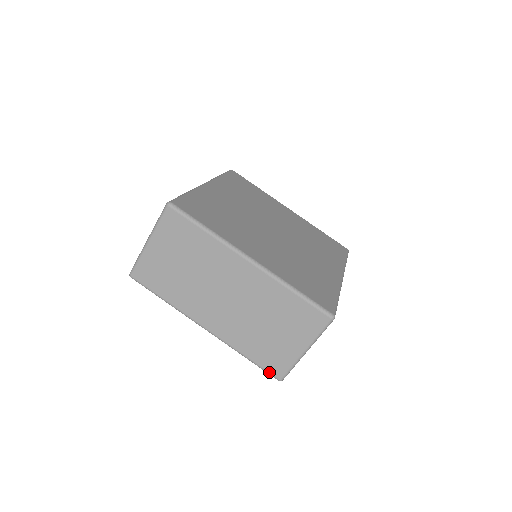
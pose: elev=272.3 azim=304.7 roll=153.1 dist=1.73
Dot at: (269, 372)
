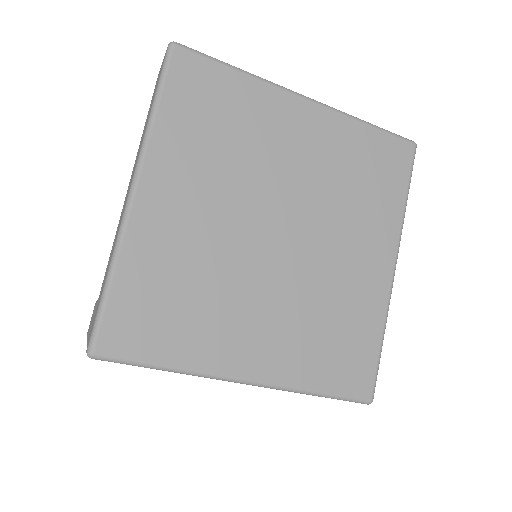
Dot at: occluded
